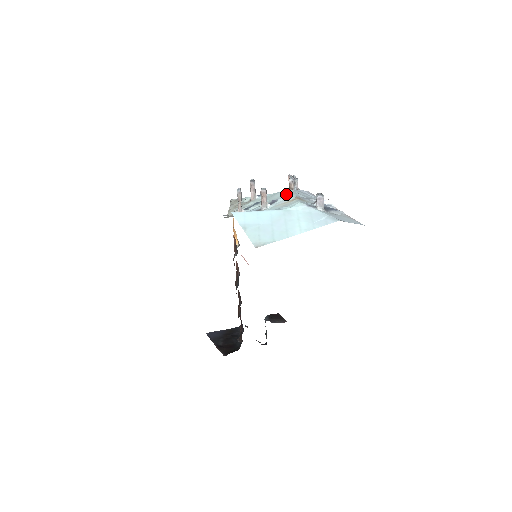
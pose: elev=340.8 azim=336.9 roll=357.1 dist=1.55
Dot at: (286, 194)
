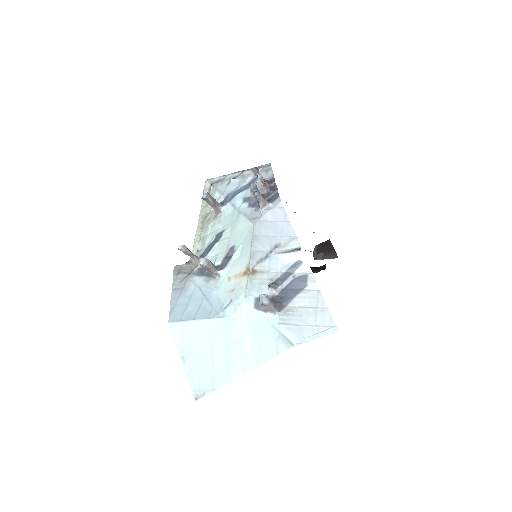
Dot at: (244, 234)
